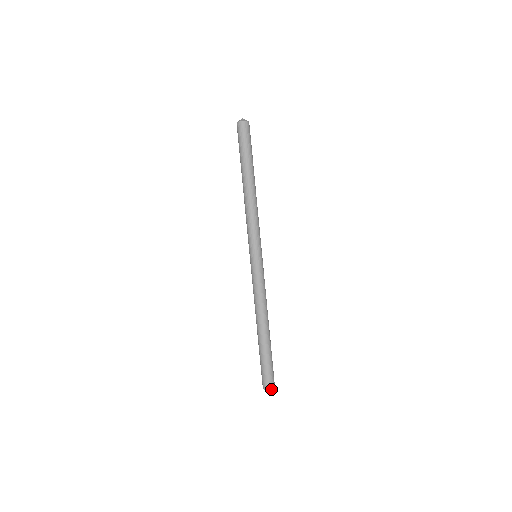
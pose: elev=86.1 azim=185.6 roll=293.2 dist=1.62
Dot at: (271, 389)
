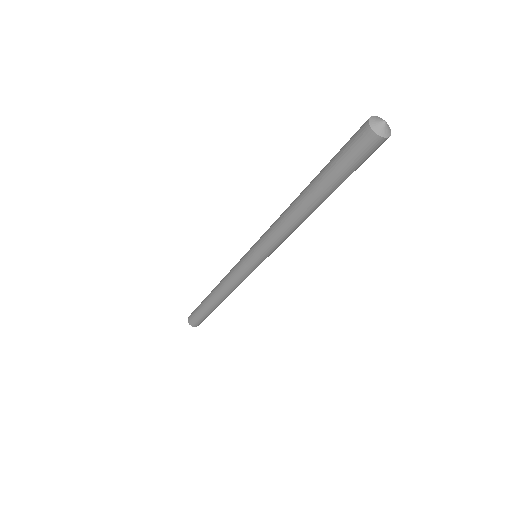
Dot at: occluded
